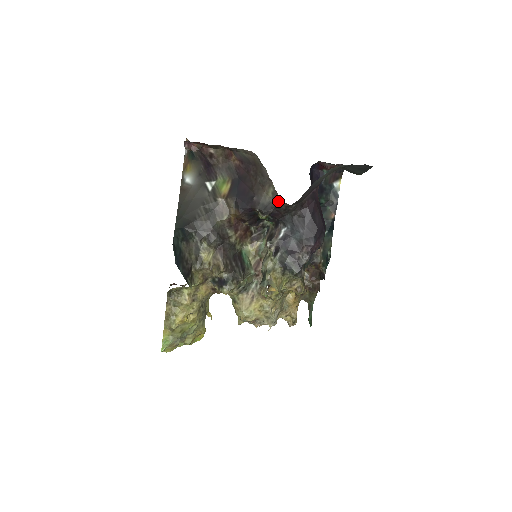
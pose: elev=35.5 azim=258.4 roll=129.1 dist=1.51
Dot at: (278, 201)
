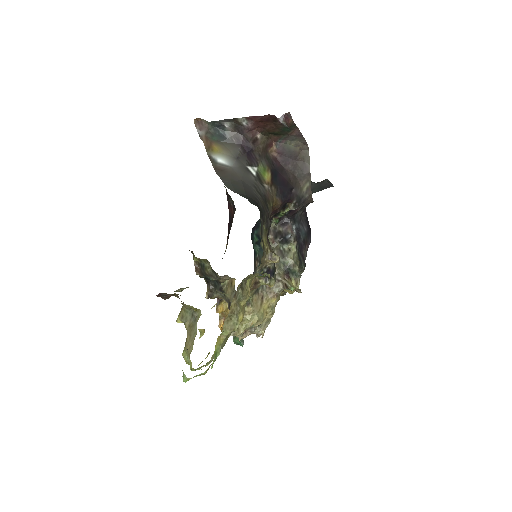
Dot at: (309, 196)
